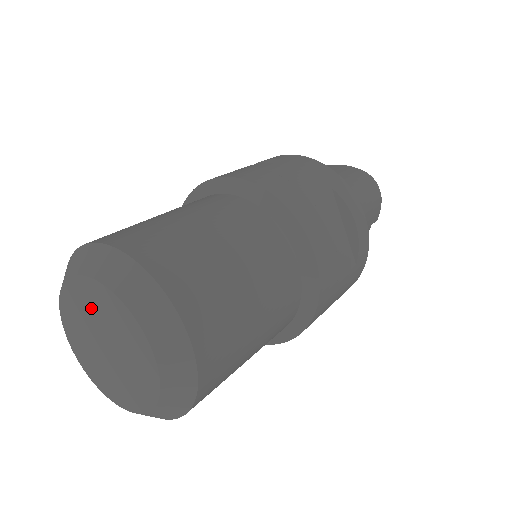
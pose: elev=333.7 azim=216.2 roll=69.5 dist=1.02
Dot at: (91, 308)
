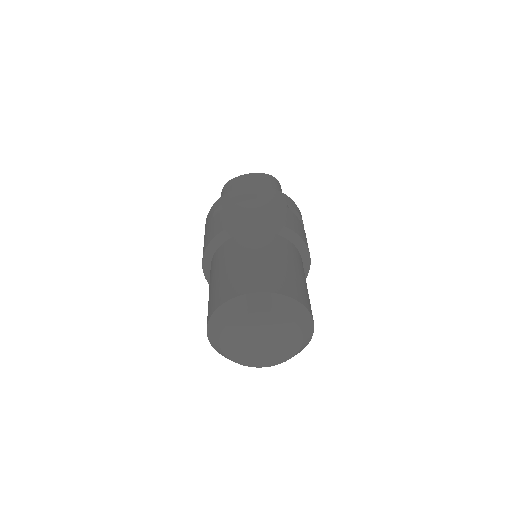
Dot at: (254, 327)
